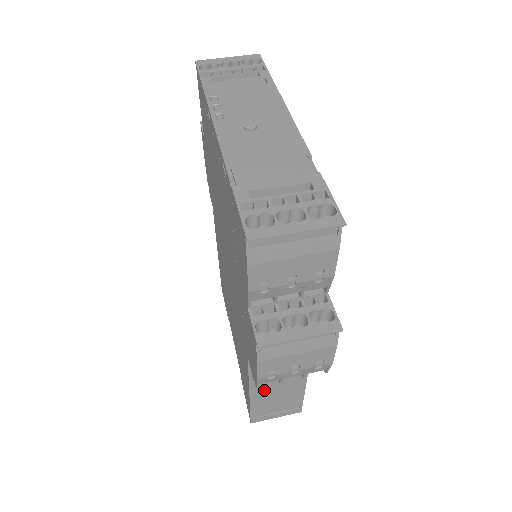
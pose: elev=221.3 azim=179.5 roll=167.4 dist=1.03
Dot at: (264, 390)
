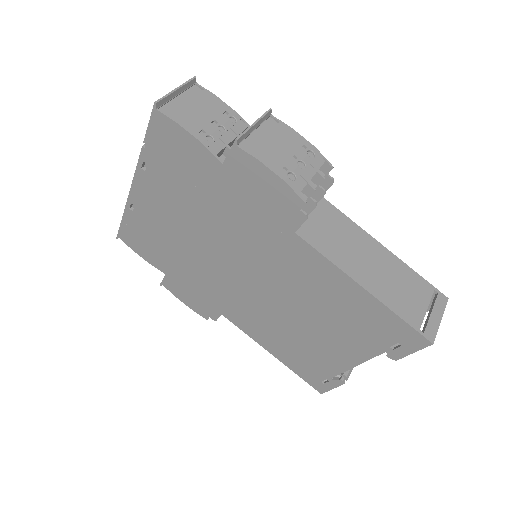
Dot at: (369, 277)
